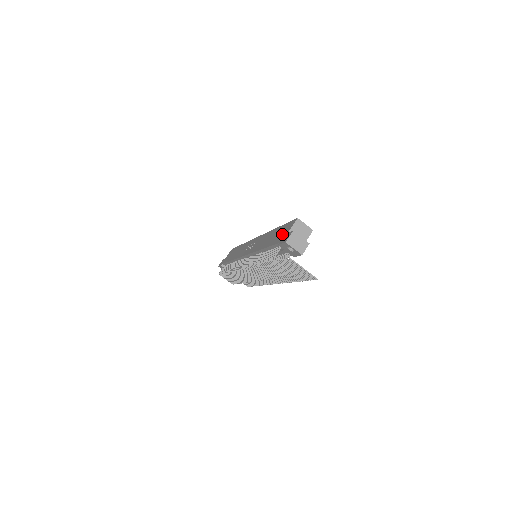
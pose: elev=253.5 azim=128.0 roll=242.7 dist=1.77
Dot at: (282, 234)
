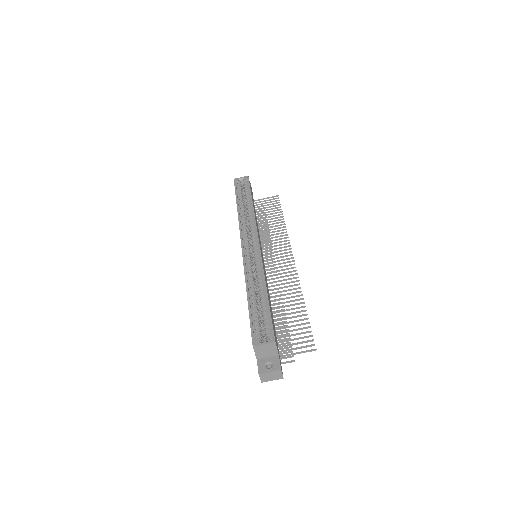
Dot at: occluded
